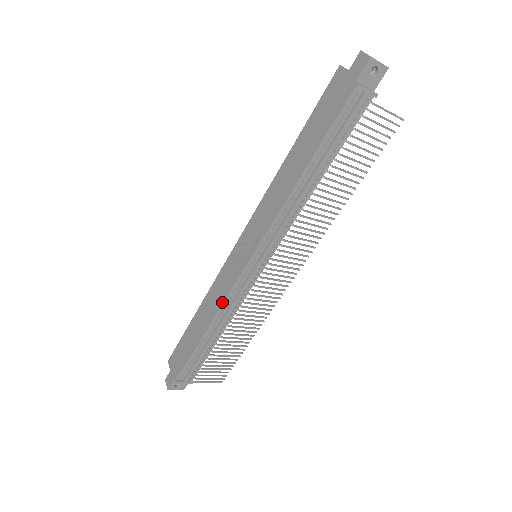
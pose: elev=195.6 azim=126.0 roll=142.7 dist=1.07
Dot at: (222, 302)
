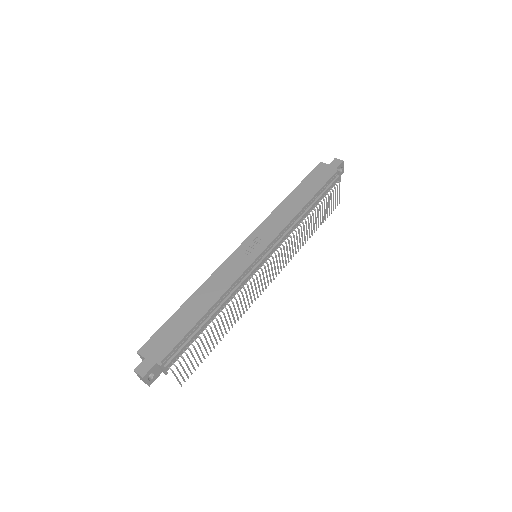
Dot at: (233, 282)
